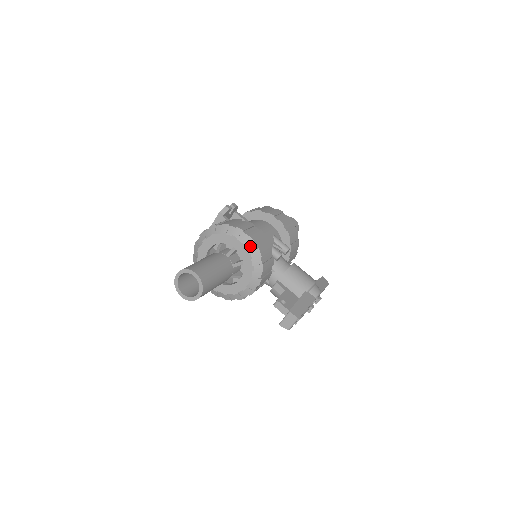
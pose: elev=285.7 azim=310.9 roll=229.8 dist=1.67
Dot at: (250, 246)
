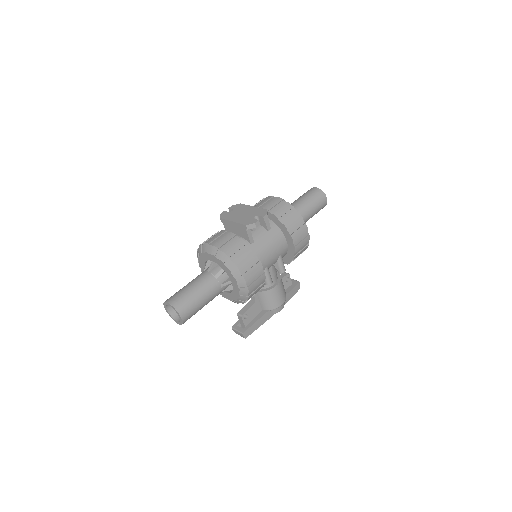
Dot at: (243, 292)
